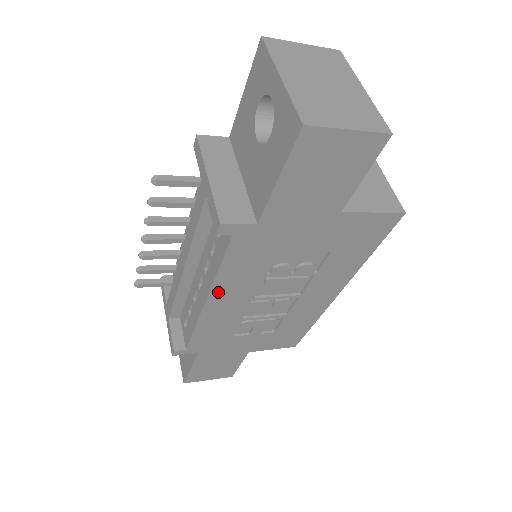
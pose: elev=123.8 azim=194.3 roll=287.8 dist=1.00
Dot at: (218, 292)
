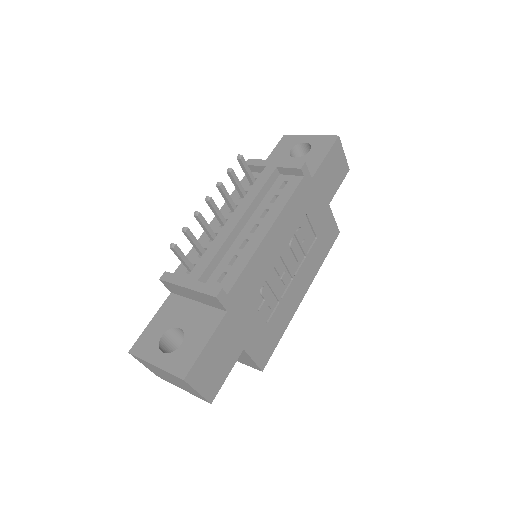
Dot at: (277, 225)
